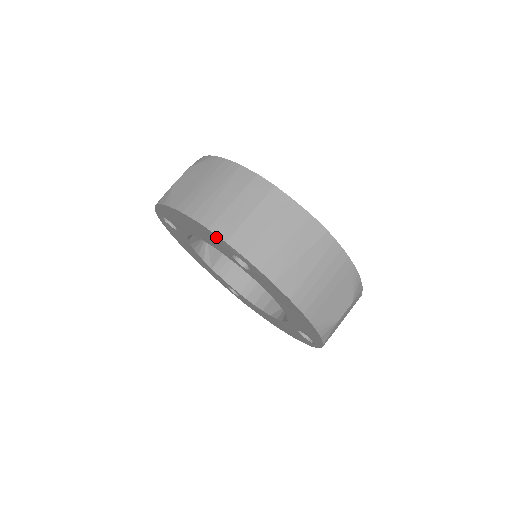
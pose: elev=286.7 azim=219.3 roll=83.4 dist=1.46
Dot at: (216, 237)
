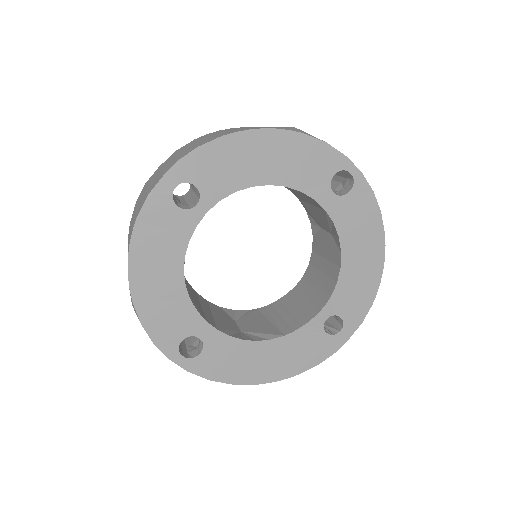
Dot at: (148, 212)
